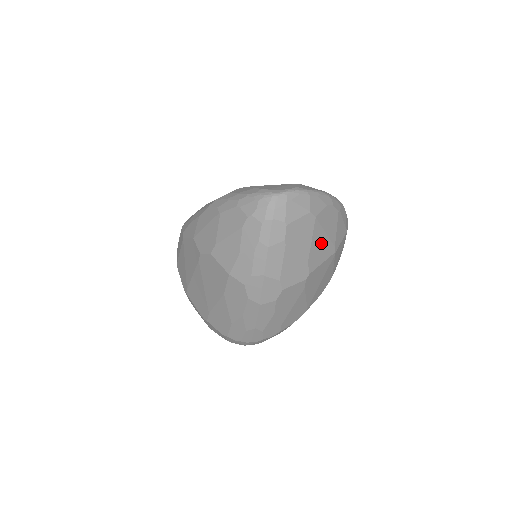
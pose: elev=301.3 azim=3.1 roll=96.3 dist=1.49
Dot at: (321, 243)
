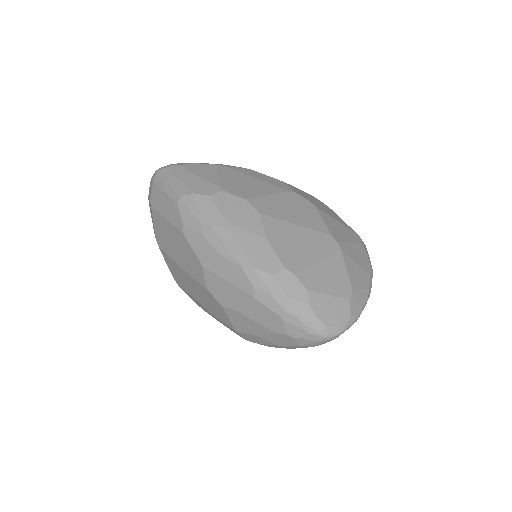
Dot at: occluded
